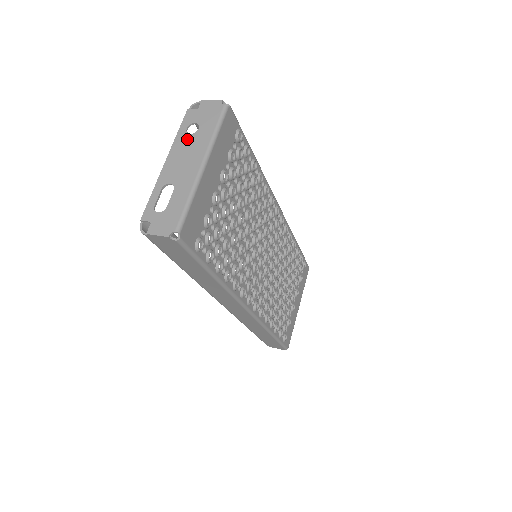
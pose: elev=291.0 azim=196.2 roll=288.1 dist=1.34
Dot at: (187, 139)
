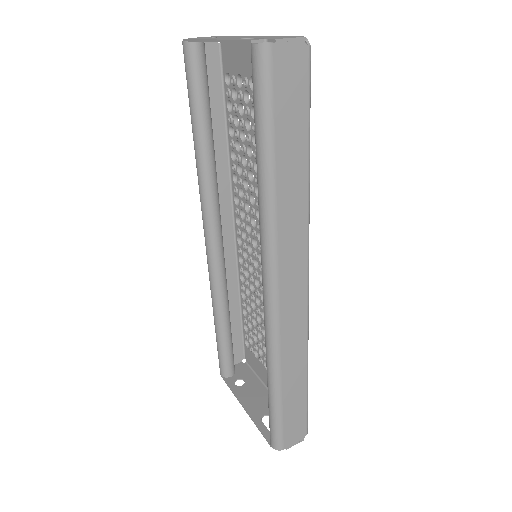
Dot at: occluded
